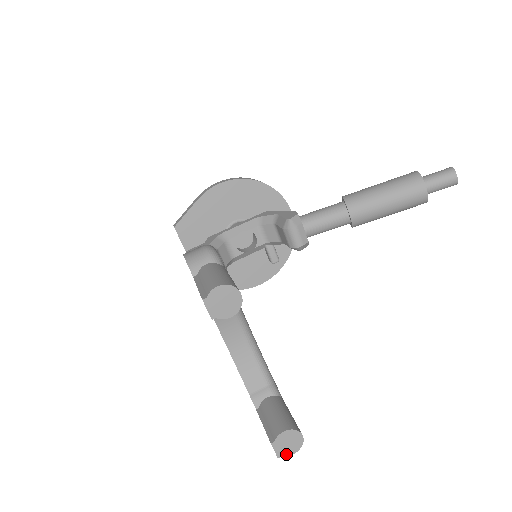
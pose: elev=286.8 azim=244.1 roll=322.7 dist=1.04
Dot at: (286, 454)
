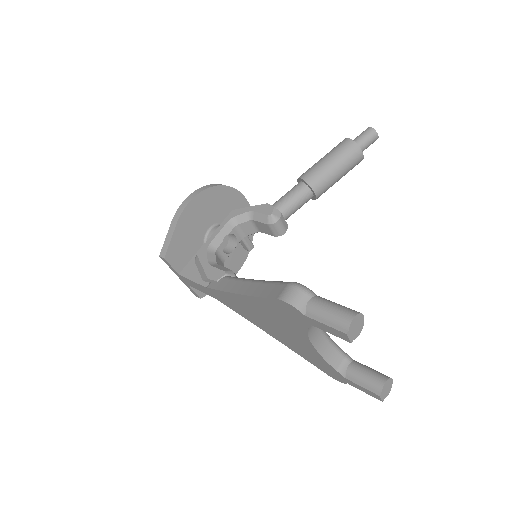
Dot at: (386, 396)
